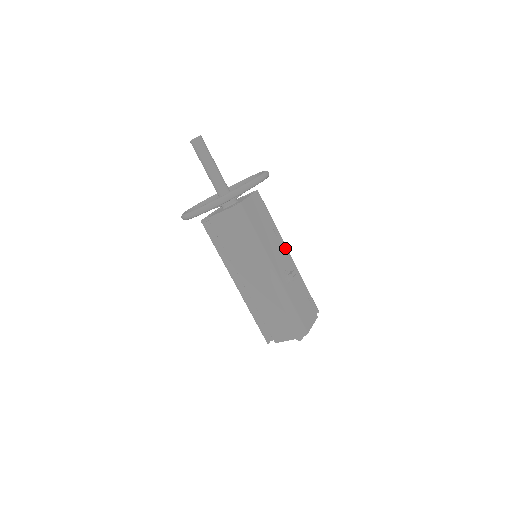
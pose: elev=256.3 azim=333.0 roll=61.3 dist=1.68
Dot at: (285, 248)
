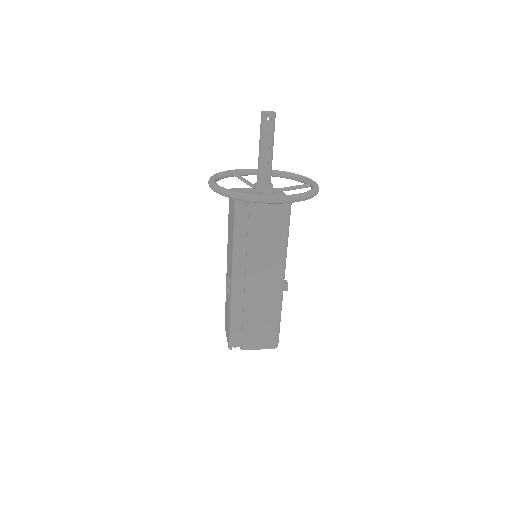
Dot at: occluded
